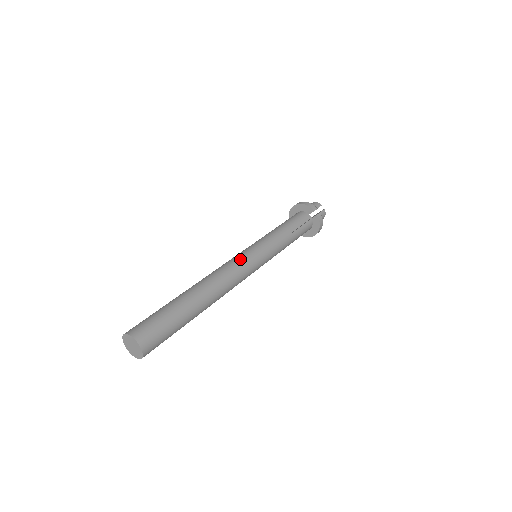
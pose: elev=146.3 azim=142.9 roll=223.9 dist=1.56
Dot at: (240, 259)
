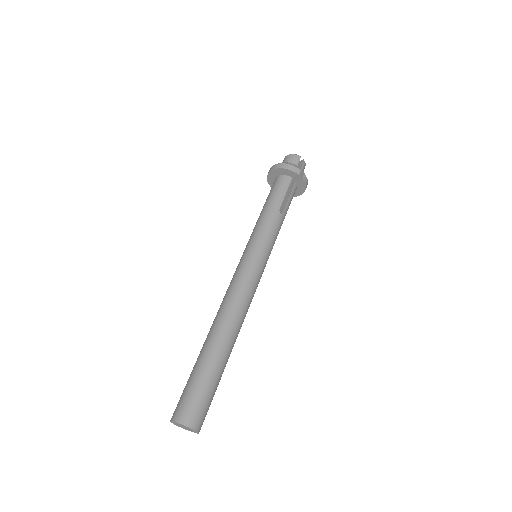
Dot at: (247, 275)
